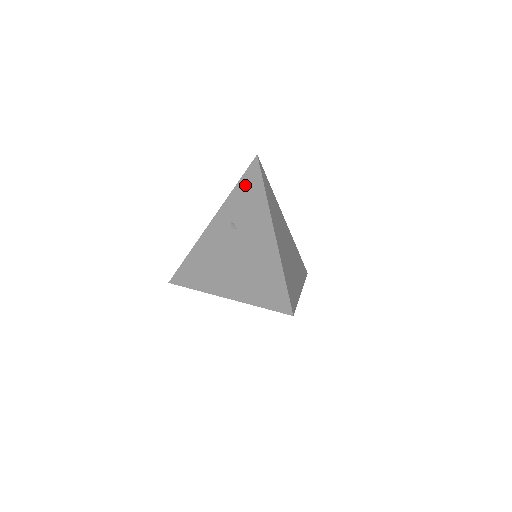
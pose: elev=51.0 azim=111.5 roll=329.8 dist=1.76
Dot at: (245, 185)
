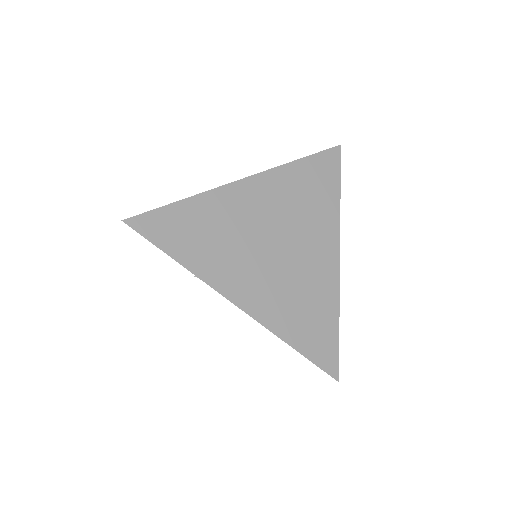
Dot at: occluded
